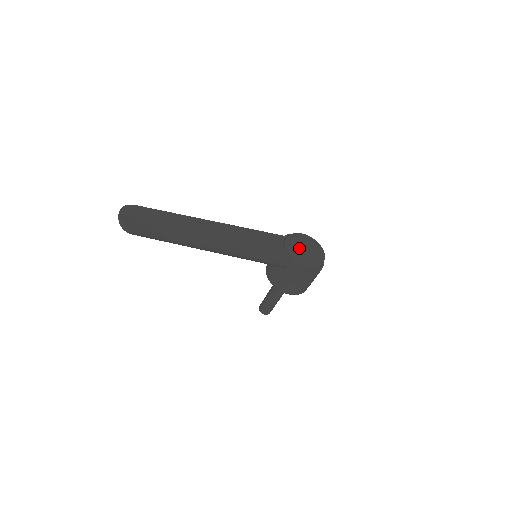
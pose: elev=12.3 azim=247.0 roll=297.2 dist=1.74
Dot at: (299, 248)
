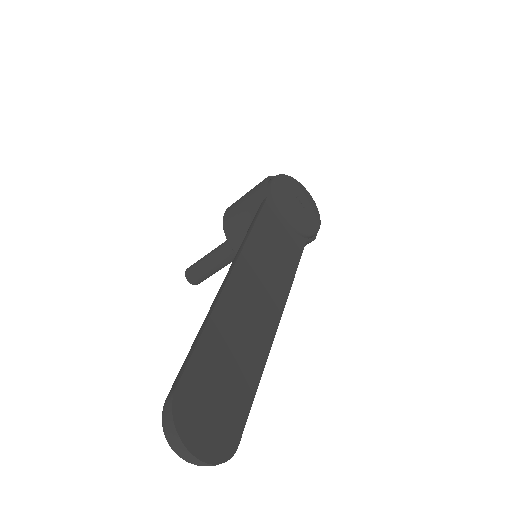
Dot at: (299, 209)
